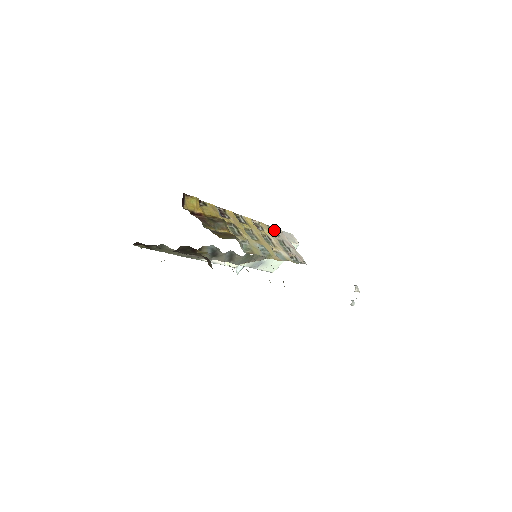
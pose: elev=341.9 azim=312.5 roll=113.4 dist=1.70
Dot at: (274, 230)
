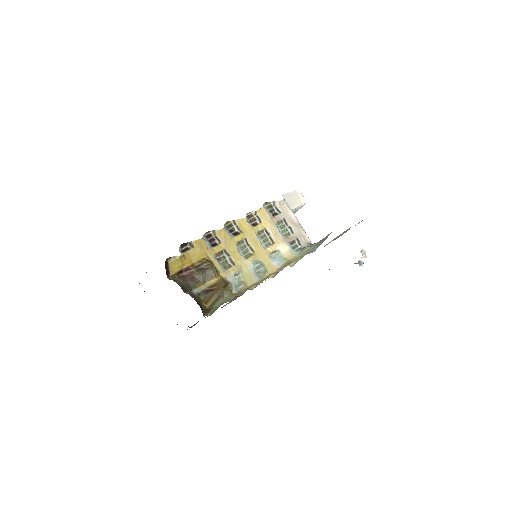
Dot at: (275, 205)
